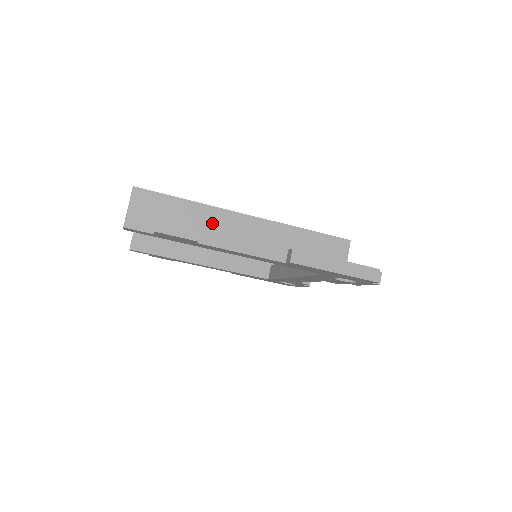
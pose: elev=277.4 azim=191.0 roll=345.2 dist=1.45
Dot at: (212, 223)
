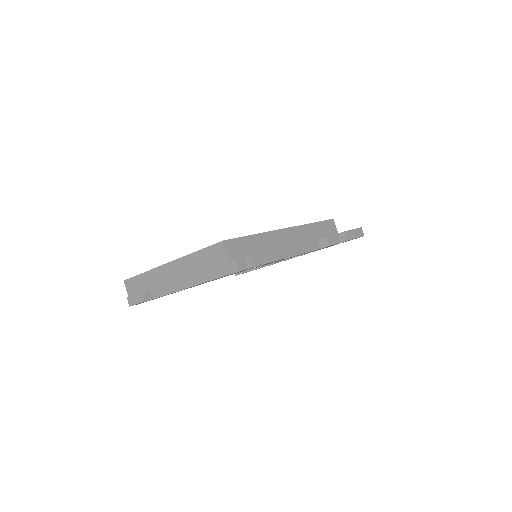
Dot at: (156, 280)
